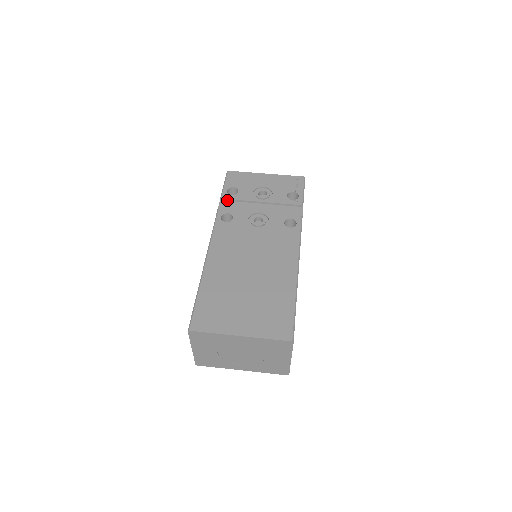
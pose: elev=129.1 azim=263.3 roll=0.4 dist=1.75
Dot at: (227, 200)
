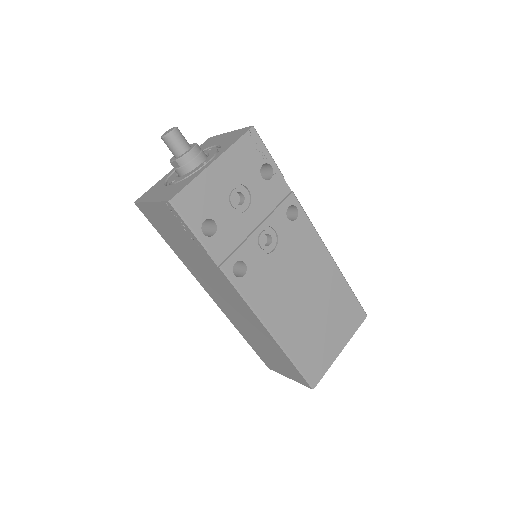
Dot at: (214, 245)
